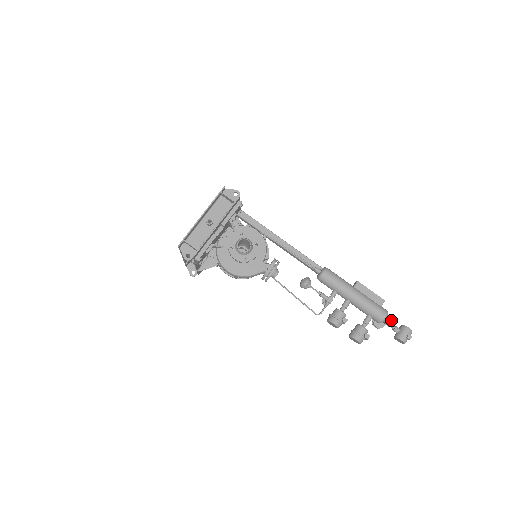
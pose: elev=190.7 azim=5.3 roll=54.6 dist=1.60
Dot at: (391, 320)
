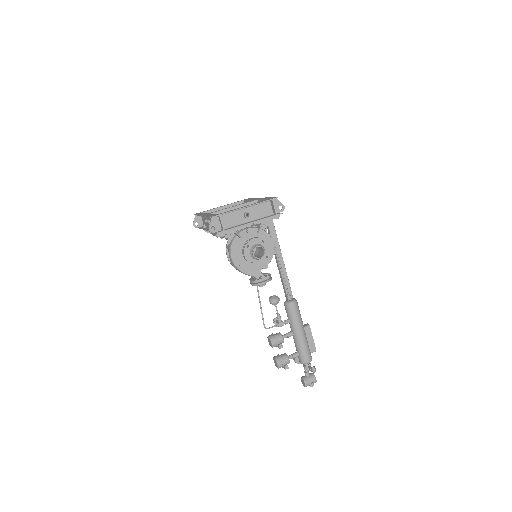
Dot at: occluded
